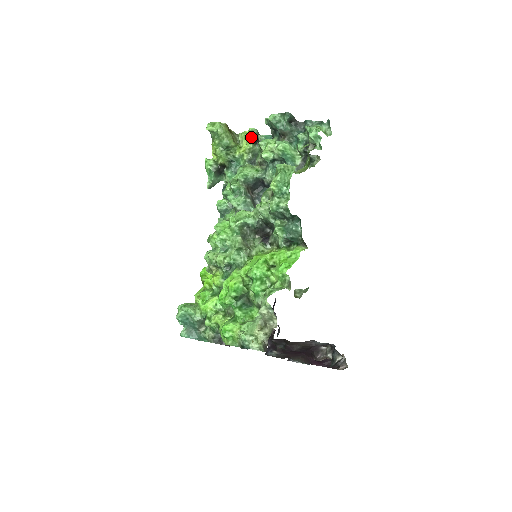
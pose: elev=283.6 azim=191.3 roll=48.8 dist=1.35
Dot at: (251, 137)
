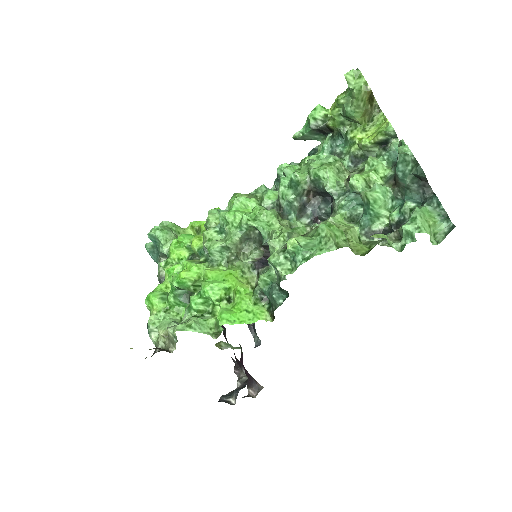
Dot at: (379, 135)
